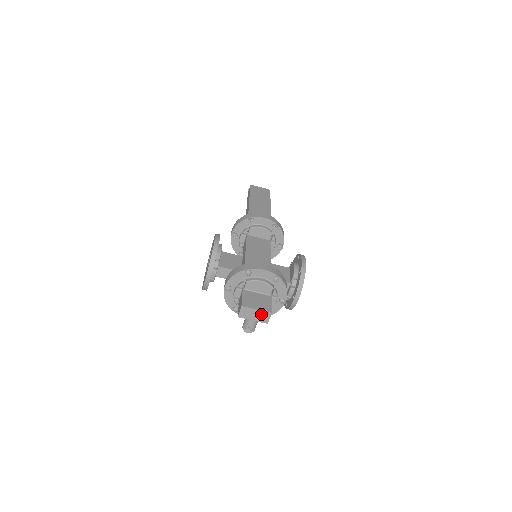
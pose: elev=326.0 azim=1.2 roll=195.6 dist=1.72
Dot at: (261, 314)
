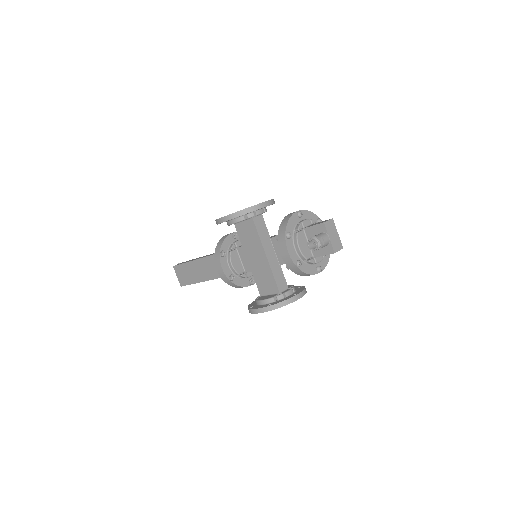
Dot at: (337, 240)
